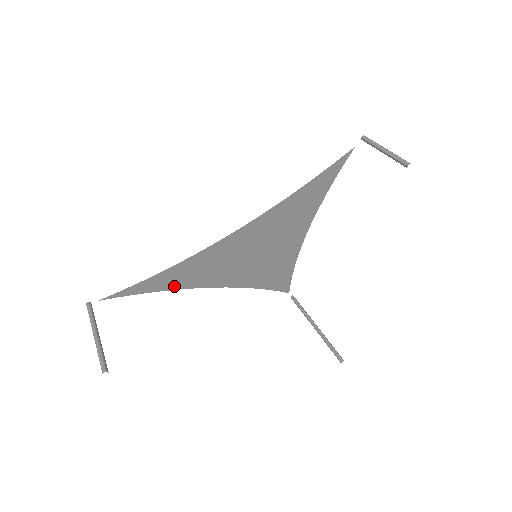
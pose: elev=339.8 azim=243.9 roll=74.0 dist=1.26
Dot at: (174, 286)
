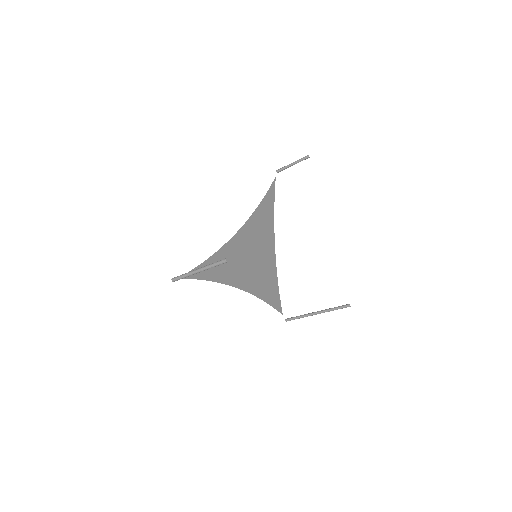
Dot at: (218, 278)
